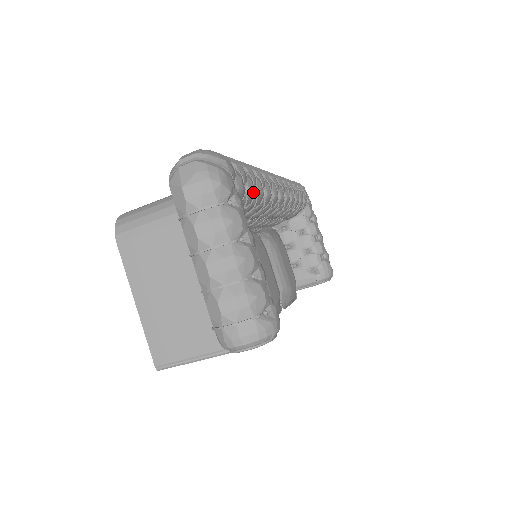
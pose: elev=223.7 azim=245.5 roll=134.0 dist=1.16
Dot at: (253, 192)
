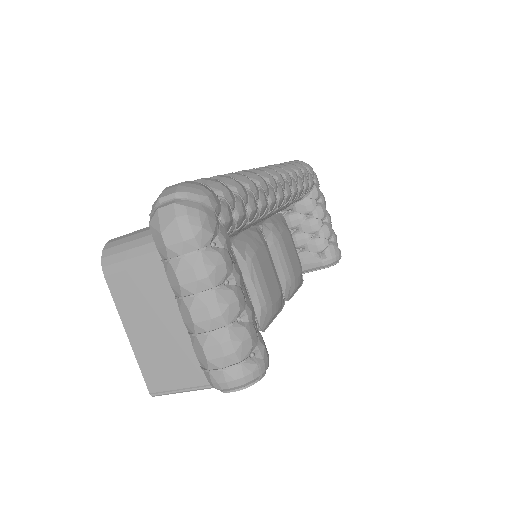
Dot at: (243, 215)
